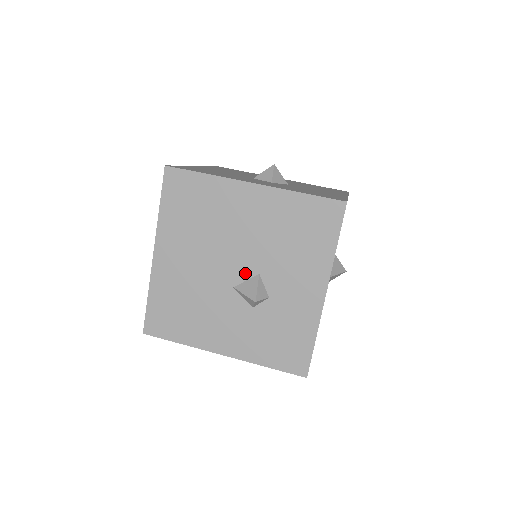
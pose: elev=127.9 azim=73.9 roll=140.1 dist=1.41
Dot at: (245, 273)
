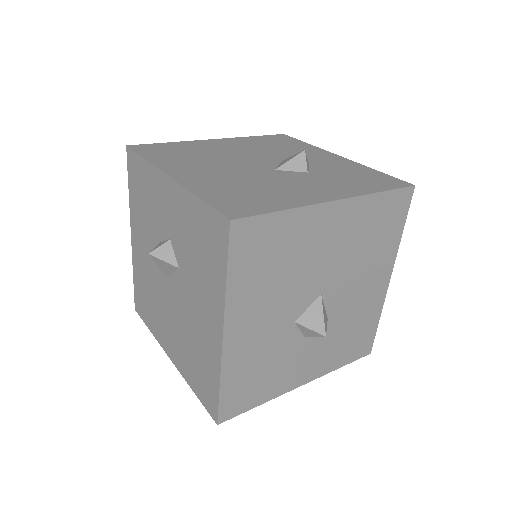
Dot at: (271, 163)
